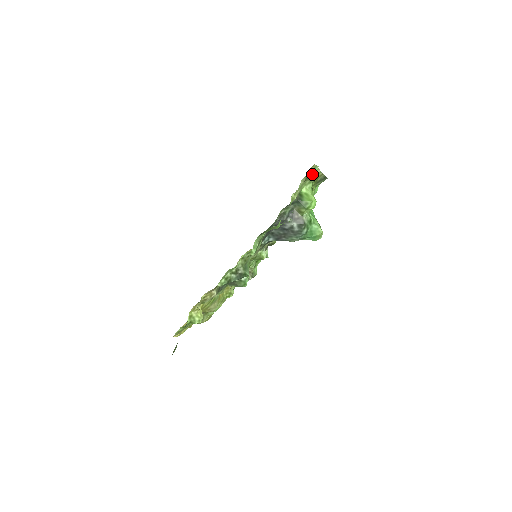
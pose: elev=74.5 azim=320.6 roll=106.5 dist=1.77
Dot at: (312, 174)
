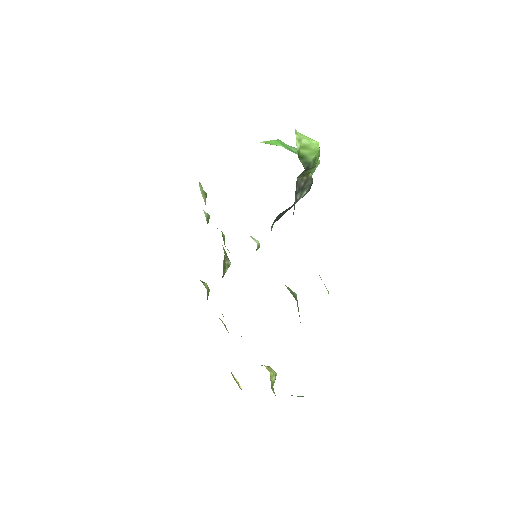
Dot at: occluded
